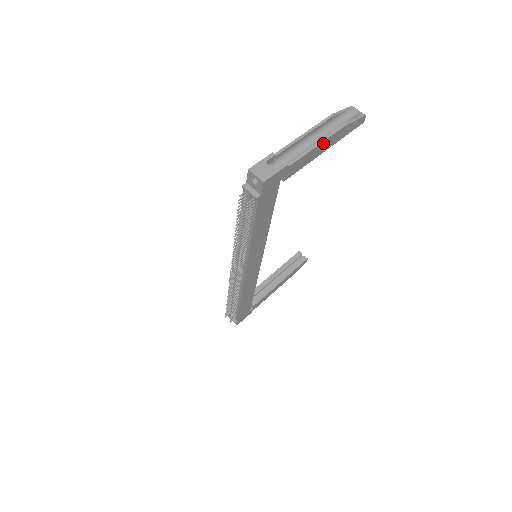
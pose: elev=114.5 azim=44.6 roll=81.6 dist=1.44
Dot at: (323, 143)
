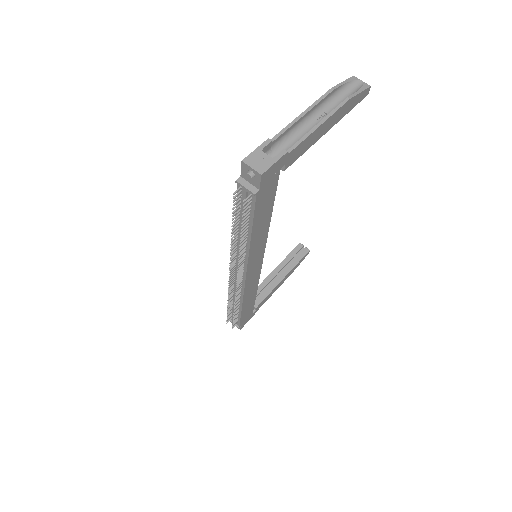
Dot at: (326, 122)
